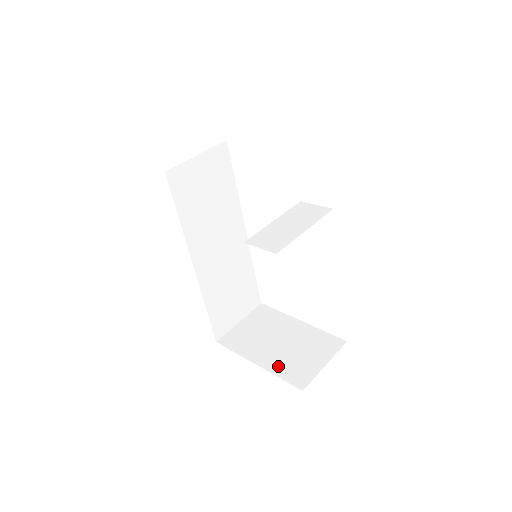
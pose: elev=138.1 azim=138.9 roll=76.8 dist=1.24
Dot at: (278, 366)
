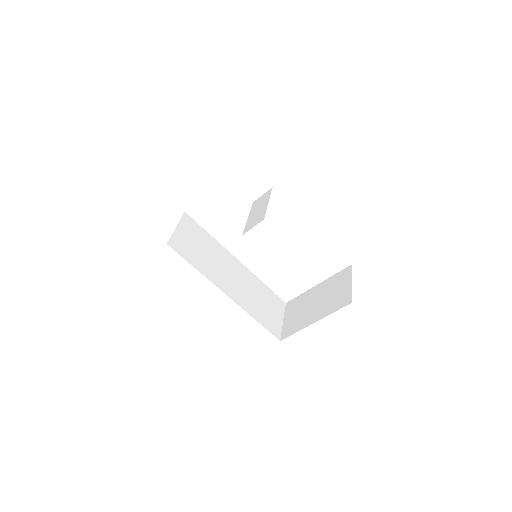
Dot at: (327, 310)
